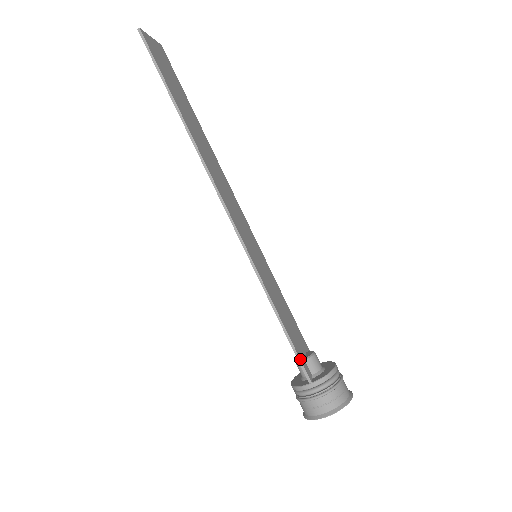
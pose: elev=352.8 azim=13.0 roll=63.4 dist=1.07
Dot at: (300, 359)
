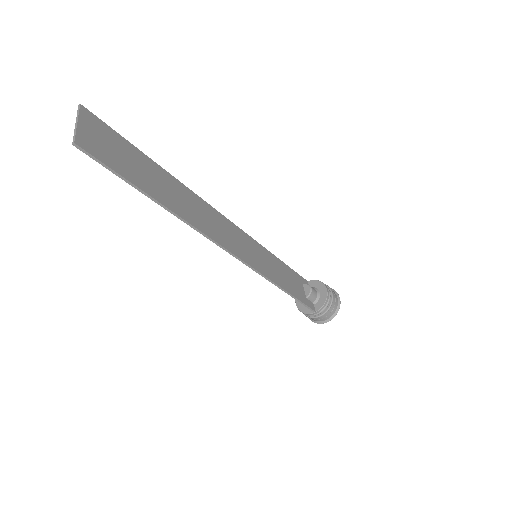
Dot at: (306, 305)
